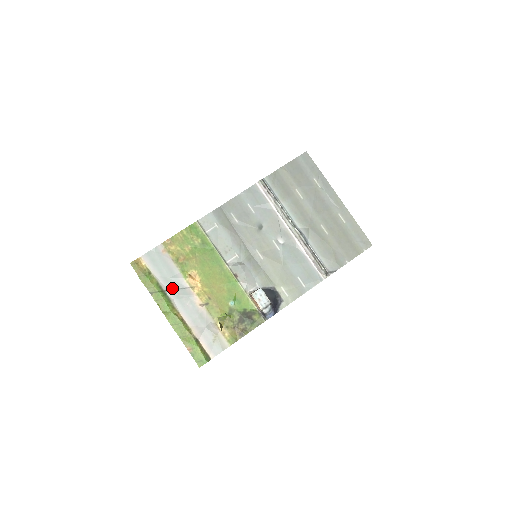
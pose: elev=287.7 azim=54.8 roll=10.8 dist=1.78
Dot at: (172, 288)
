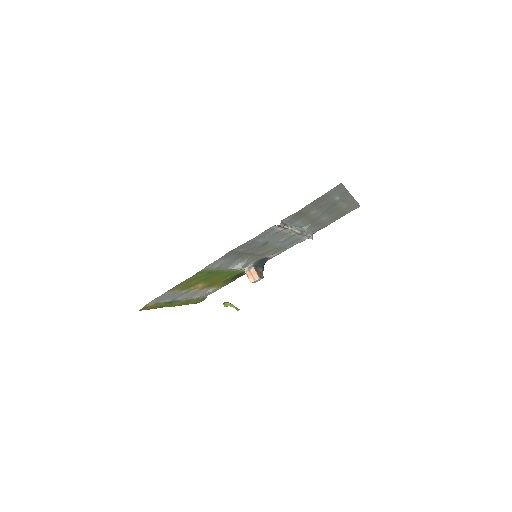
Dot at: (178, 297)
